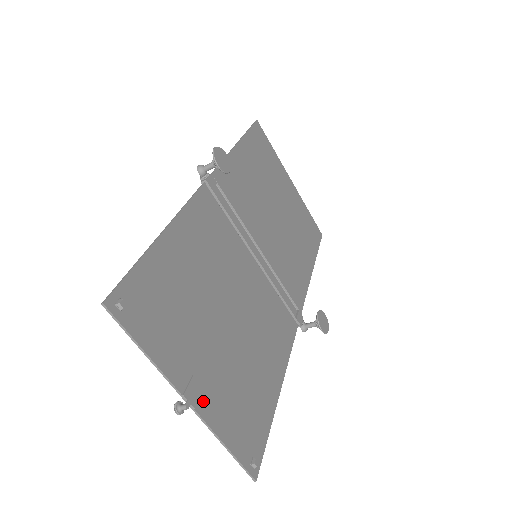
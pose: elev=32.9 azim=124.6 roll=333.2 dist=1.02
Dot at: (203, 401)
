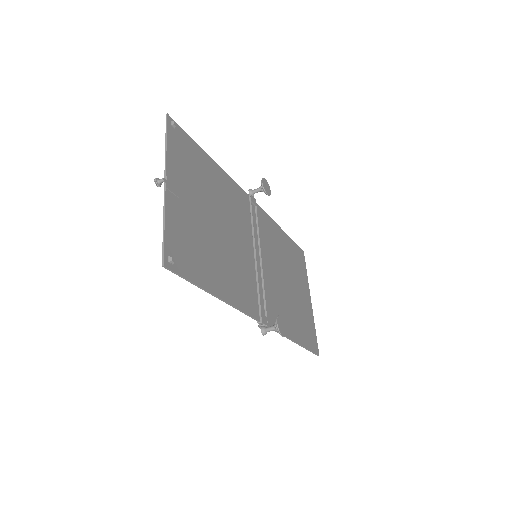
Dot at: (172, 197)
